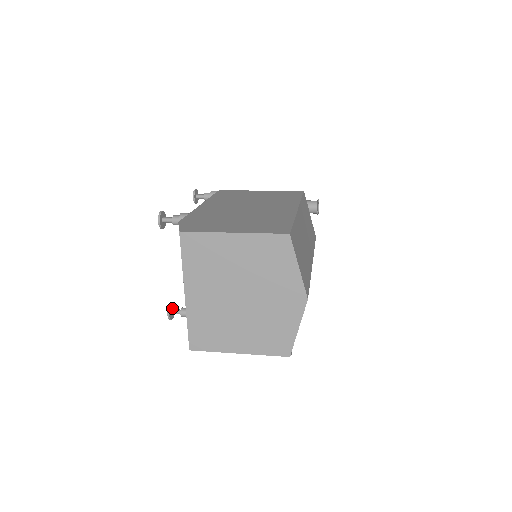
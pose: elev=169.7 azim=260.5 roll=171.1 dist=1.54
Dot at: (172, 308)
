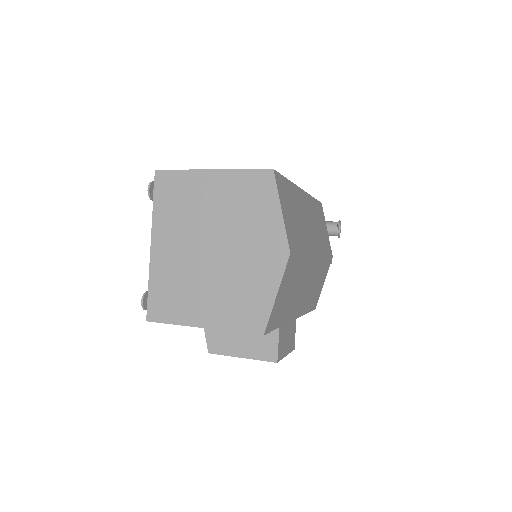
Dot at: occluded
